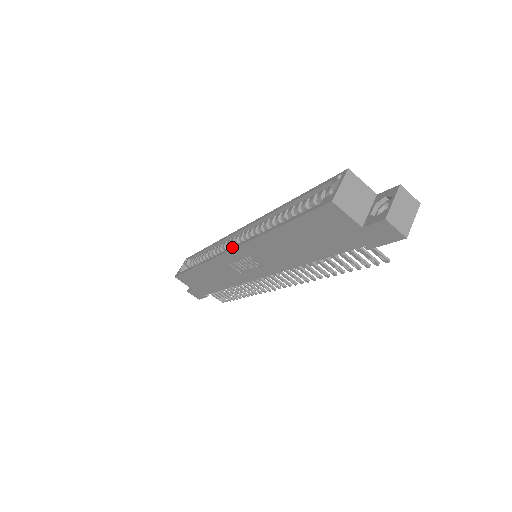
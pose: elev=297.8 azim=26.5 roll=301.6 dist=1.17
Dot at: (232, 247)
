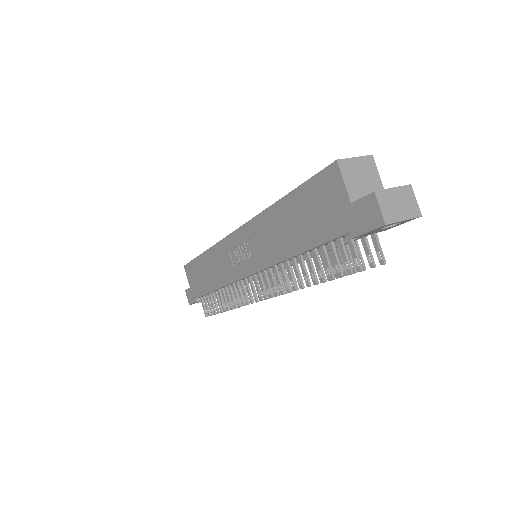
Dot at: (240, 227)
